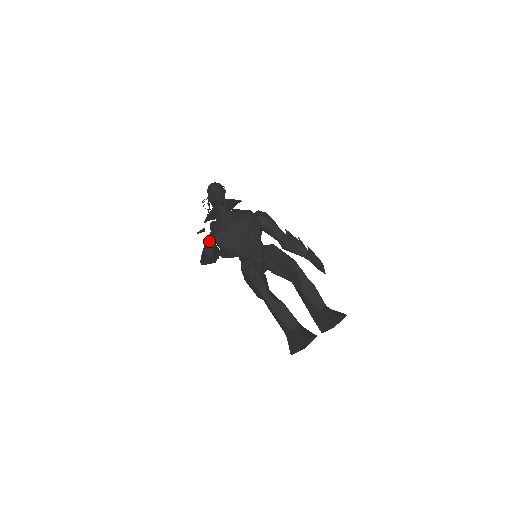
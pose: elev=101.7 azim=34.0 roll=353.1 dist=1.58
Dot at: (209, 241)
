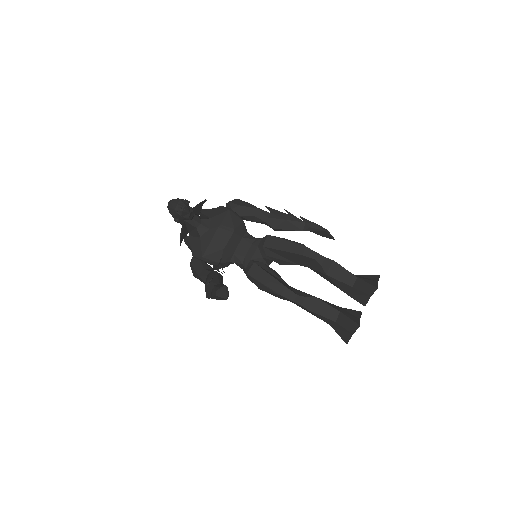
Dot at: (197, 263)
